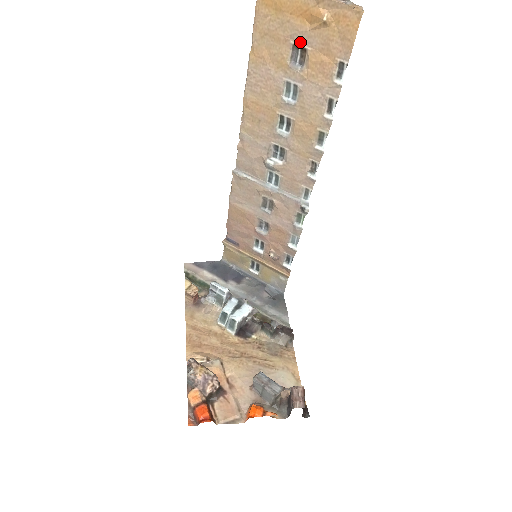
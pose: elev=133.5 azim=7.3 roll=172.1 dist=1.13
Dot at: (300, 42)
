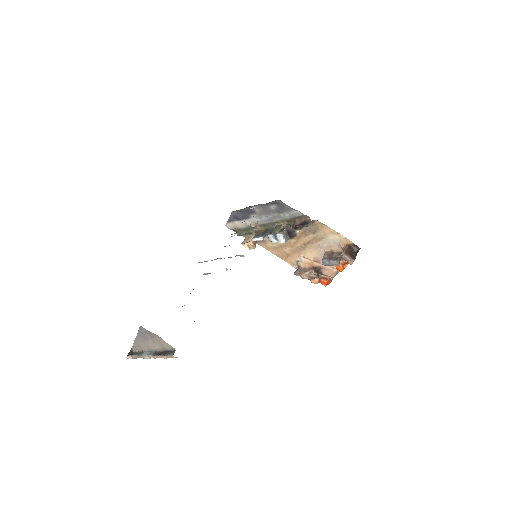
Dot at: occluded
